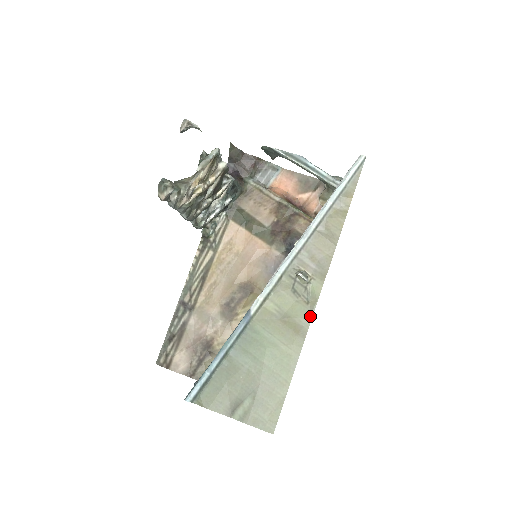
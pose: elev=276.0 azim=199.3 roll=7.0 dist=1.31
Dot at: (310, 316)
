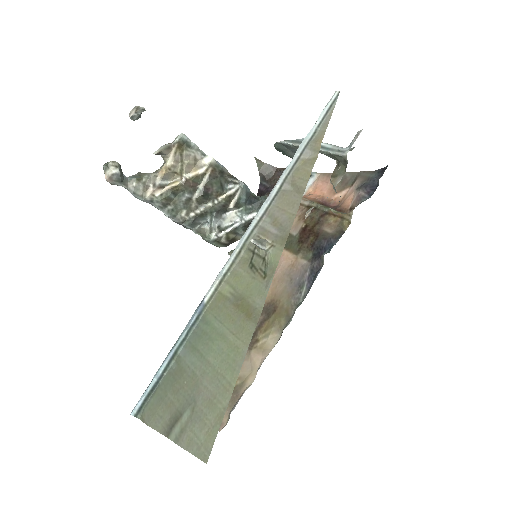
Dot at: (265, 293)
